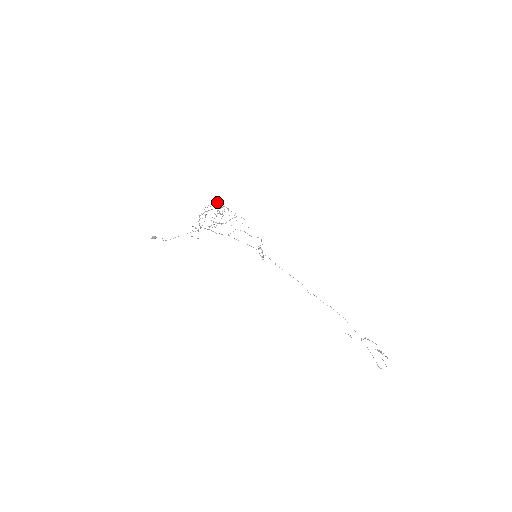
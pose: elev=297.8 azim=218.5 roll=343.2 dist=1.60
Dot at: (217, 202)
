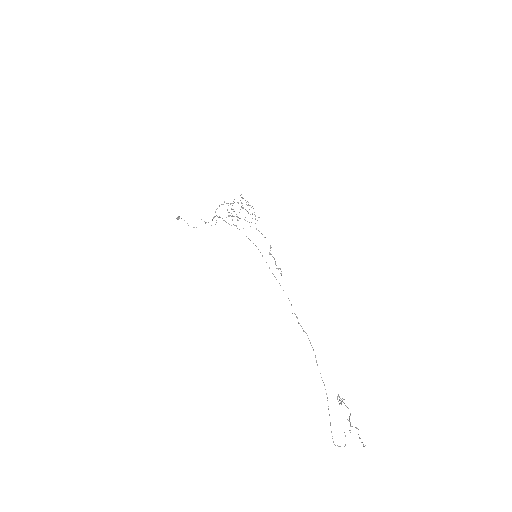
Dot at: occluded
